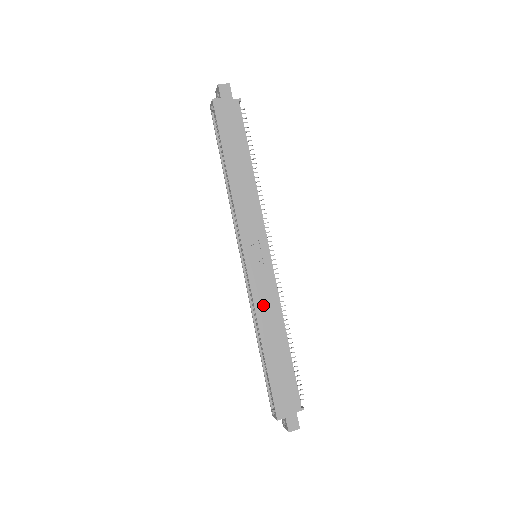
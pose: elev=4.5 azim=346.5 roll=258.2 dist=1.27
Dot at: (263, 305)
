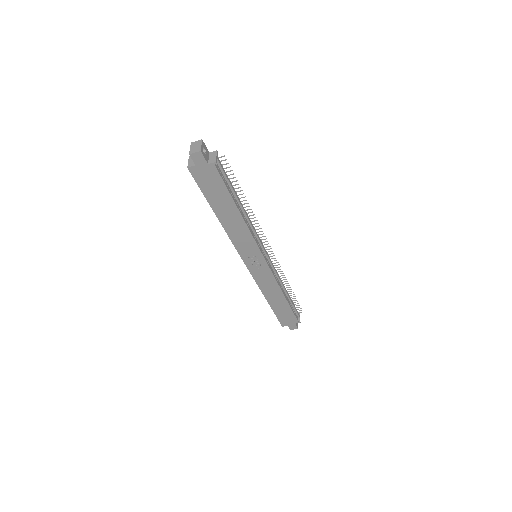
Dot at: (264, 285)
